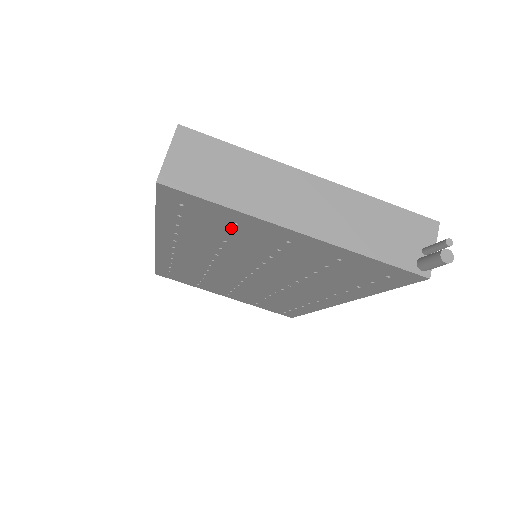
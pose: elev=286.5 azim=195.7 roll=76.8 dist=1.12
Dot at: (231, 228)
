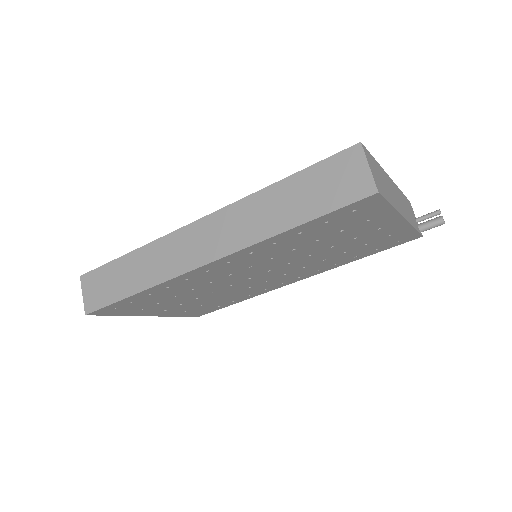
Dot at: (354, 225)
